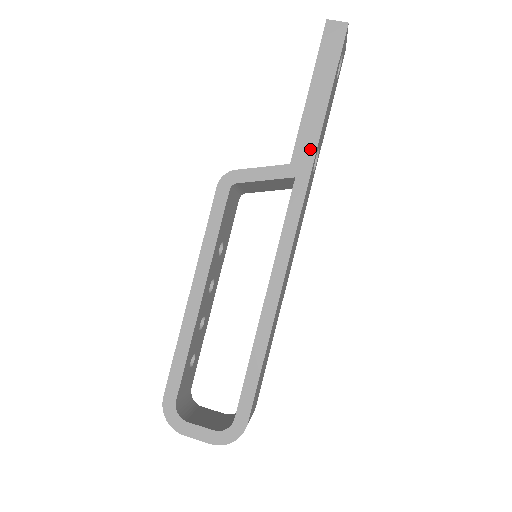
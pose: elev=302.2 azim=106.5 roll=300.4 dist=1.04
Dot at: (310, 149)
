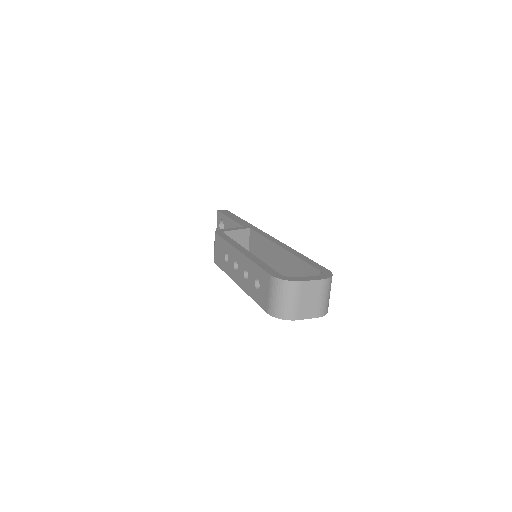
Dot at: (247, 224)
